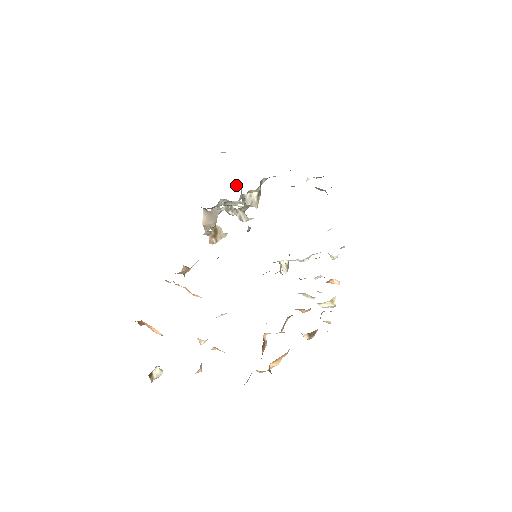
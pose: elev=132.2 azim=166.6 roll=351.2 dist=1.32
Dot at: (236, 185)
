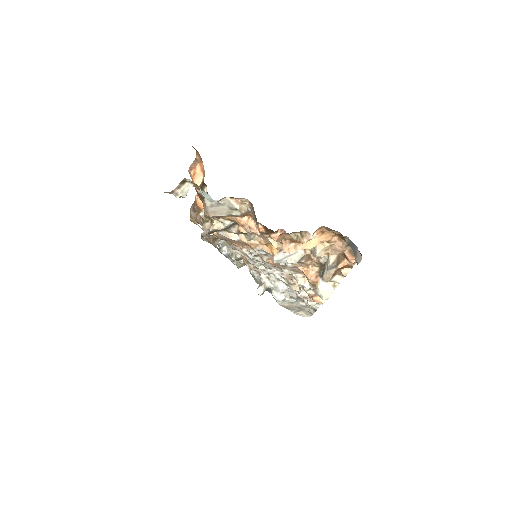
Dot at: occluded
